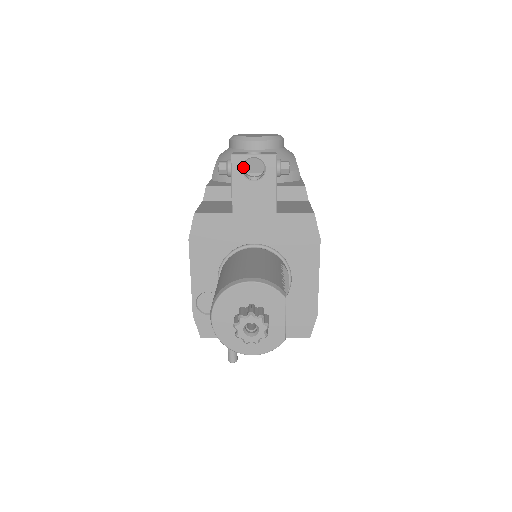
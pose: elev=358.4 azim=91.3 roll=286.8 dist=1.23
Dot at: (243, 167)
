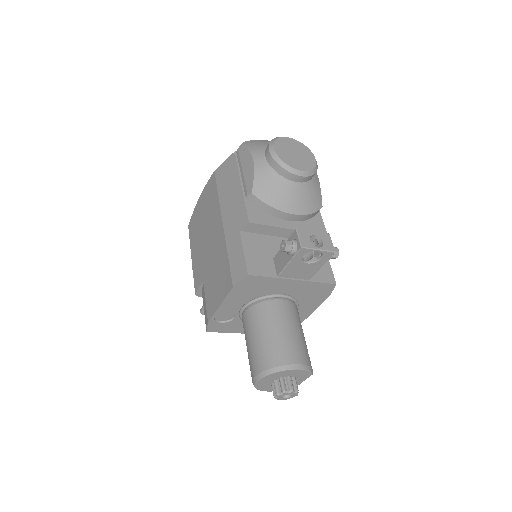
Dot at: (304, 253)
